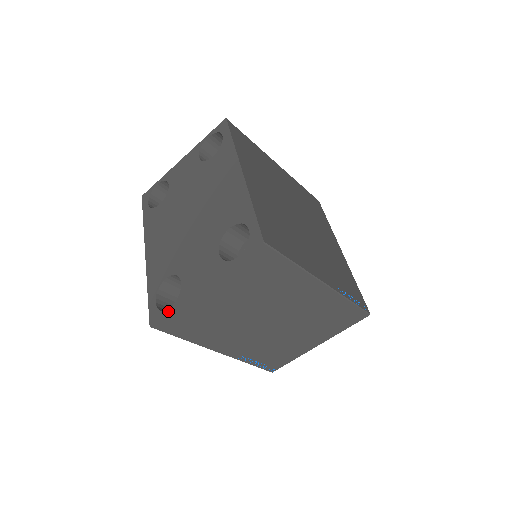
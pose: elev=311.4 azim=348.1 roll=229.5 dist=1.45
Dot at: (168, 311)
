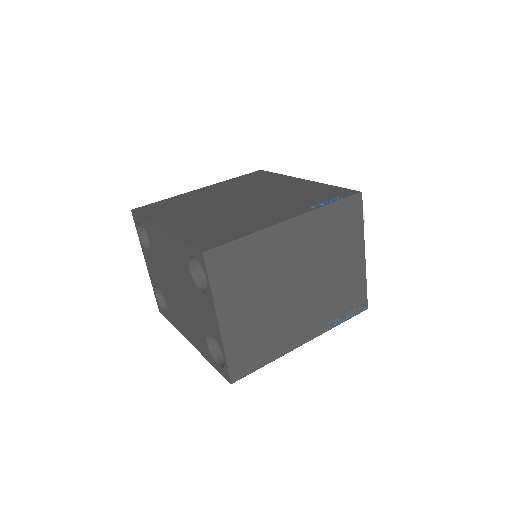
Dot at: (225, 362)
